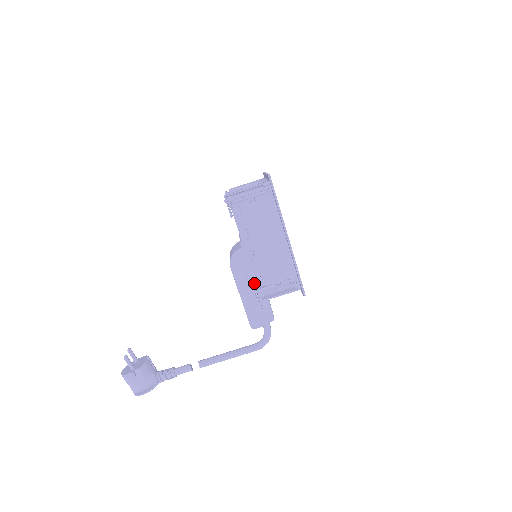
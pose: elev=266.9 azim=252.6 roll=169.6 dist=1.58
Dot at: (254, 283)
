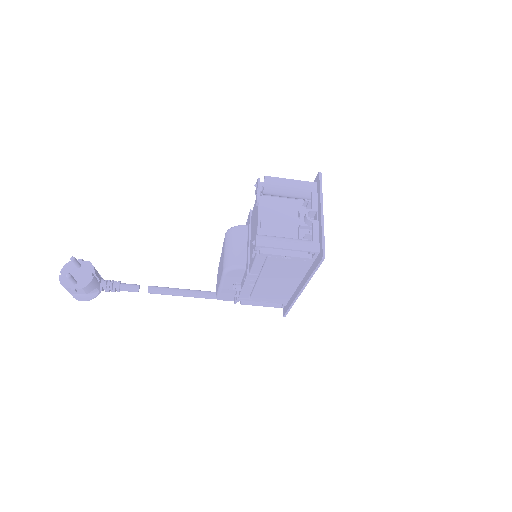
Dot at: (240, 294)
